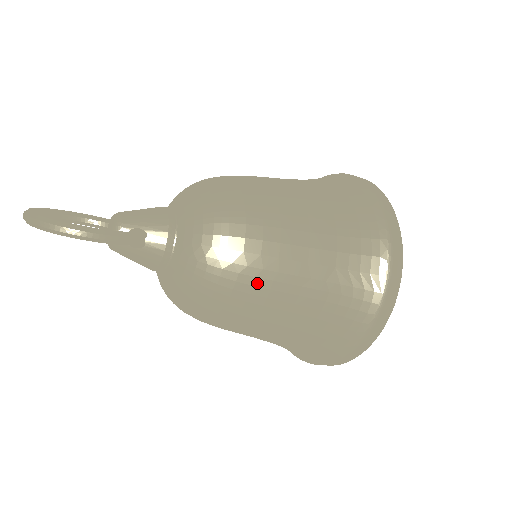
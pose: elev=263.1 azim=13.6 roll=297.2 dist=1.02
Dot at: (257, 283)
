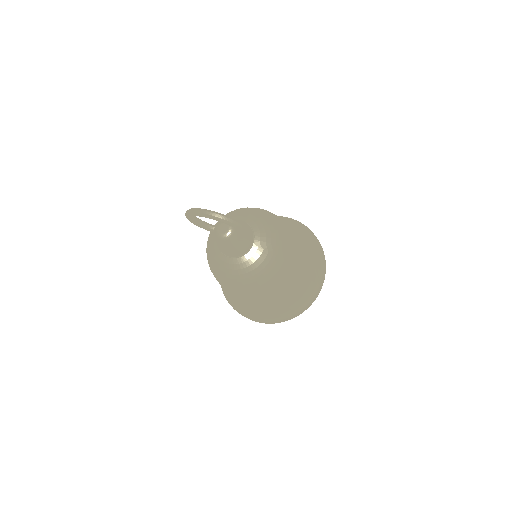
Dot at: (288, 267)
